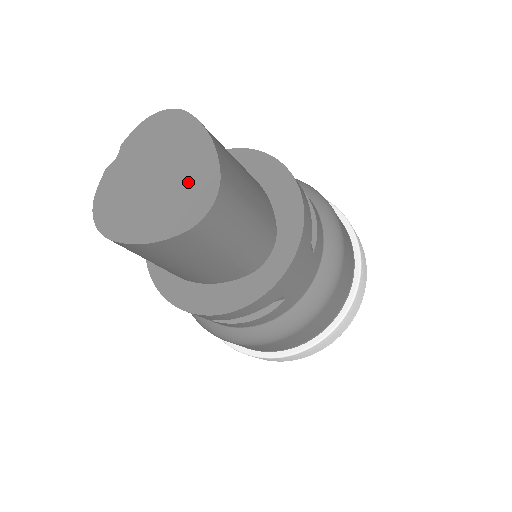
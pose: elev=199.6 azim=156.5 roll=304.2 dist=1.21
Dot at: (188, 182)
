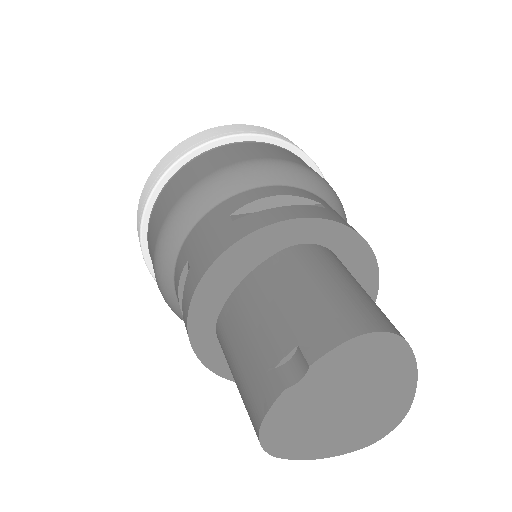
Dot at: (380, 411)
